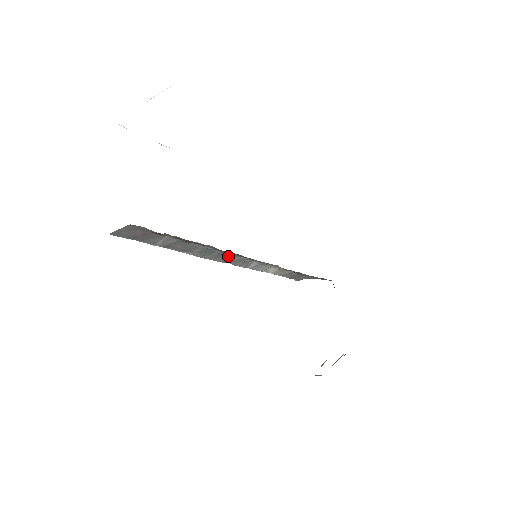
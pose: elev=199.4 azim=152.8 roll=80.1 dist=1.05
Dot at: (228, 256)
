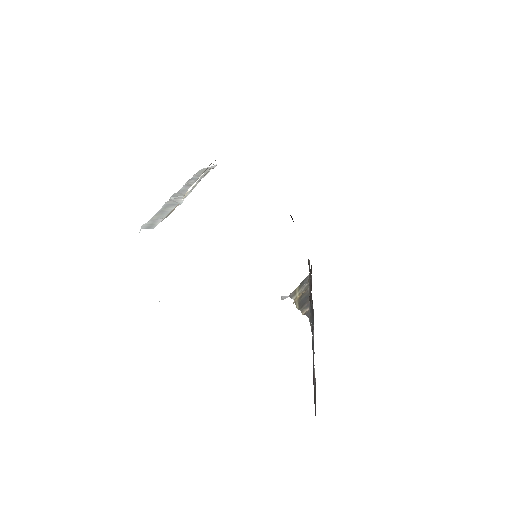
Dot at: occluded
